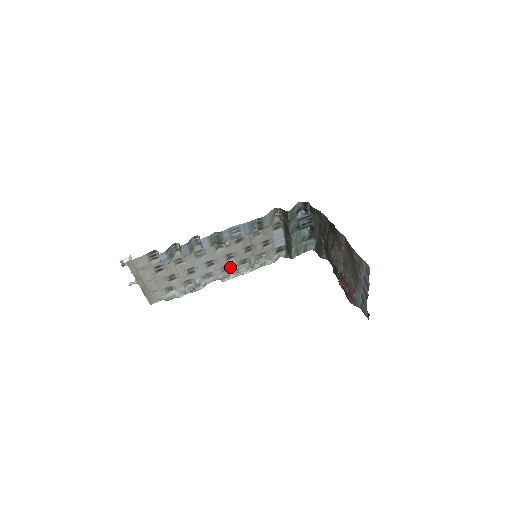
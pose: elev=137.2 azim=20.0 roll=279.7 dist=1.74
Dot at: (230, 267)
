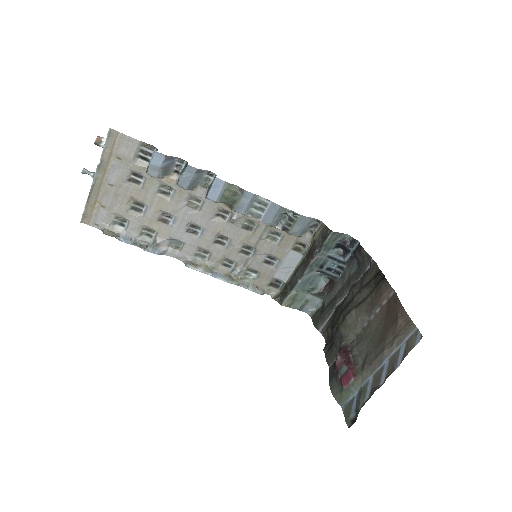
Dot at: (208, 256)
